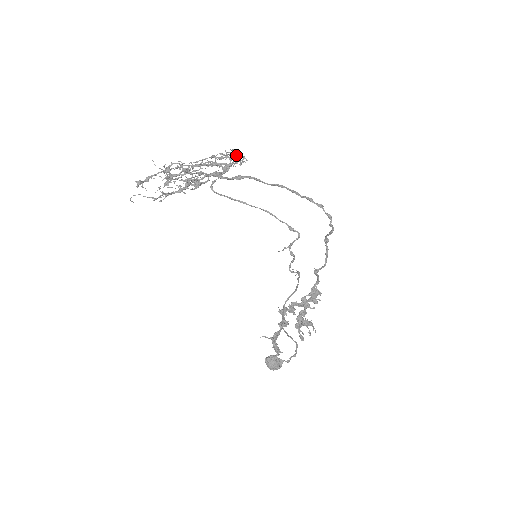
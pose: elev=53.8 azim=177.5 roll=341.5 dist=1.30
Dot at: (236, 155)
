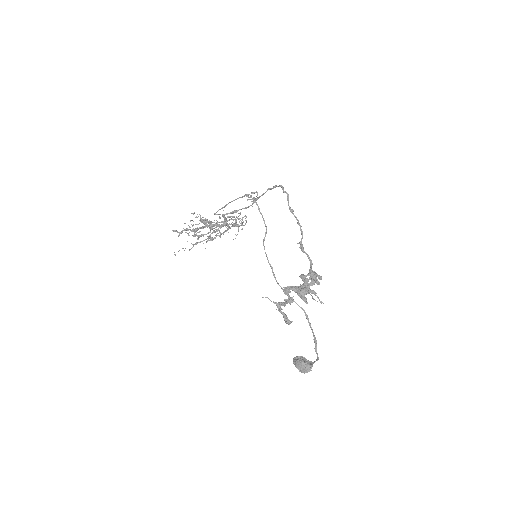
Dot at: occluded
